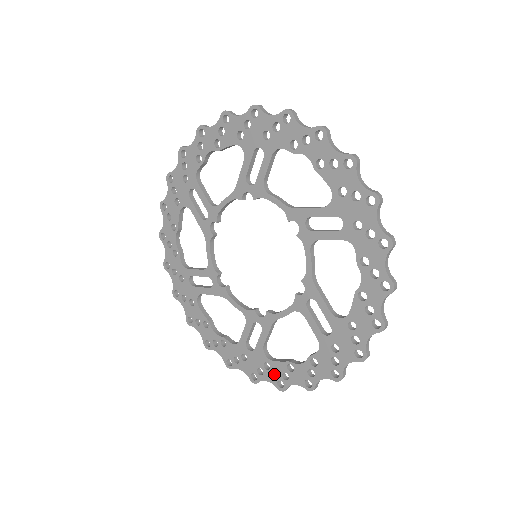
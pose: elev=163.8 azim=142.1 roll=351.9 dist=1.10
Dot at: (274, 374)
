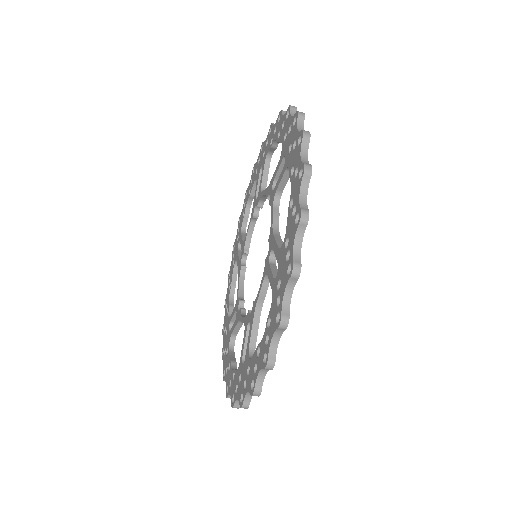
Dot at: (291, 230)
